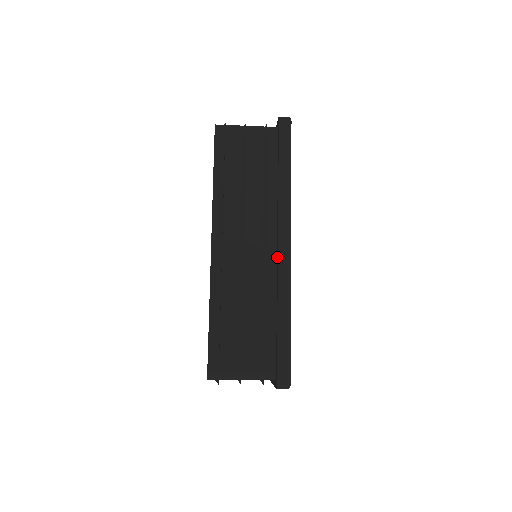
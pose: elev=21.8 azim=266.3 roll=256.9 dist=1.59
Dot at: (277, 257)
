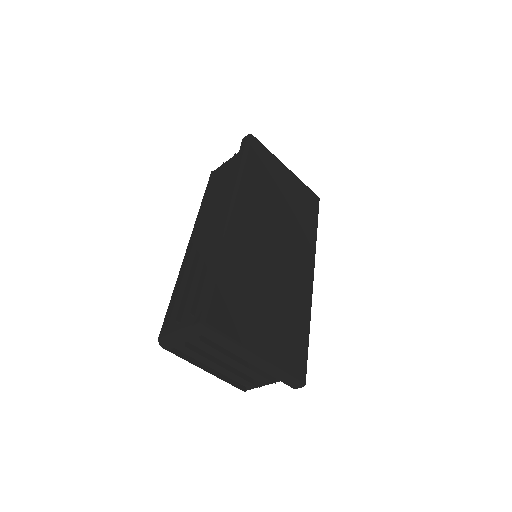
Dot at: occluded
